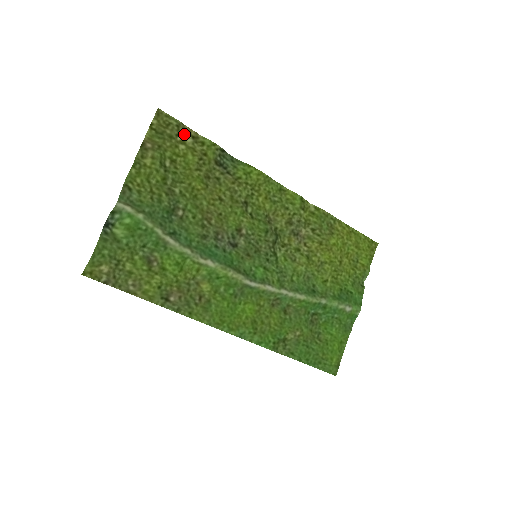
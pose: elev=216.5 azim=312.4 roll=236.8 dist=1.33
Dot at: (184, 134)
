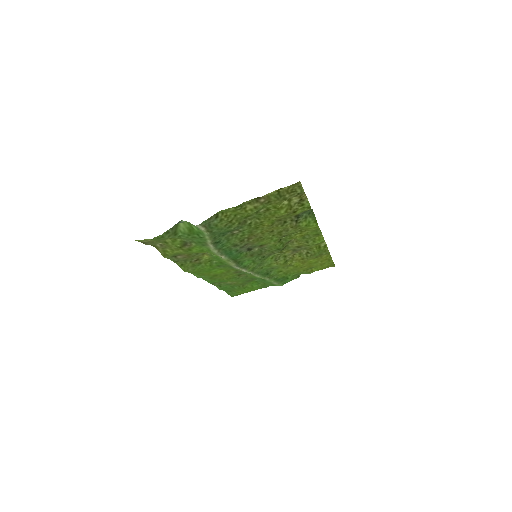
Dot at: (297, 197)
